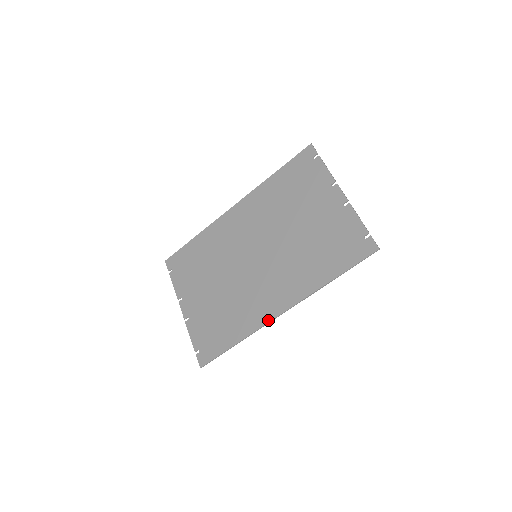
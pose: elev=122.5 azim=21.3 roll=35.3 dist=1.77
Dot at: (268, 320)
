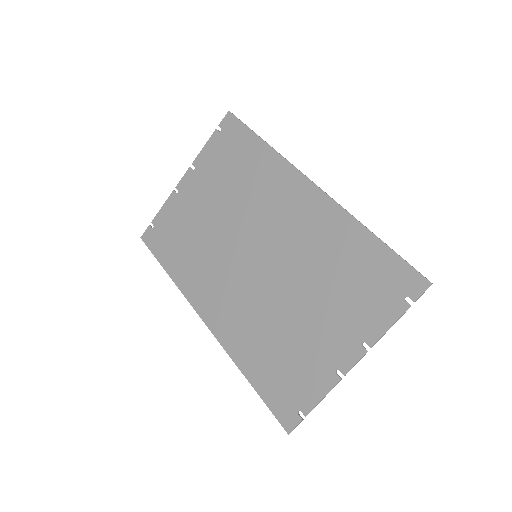
Dot at: (194, 305)
